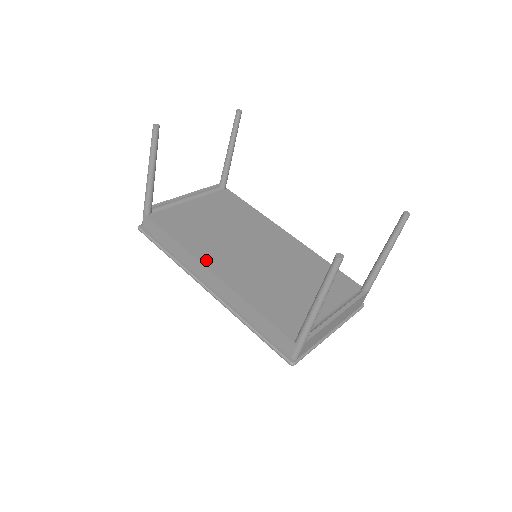
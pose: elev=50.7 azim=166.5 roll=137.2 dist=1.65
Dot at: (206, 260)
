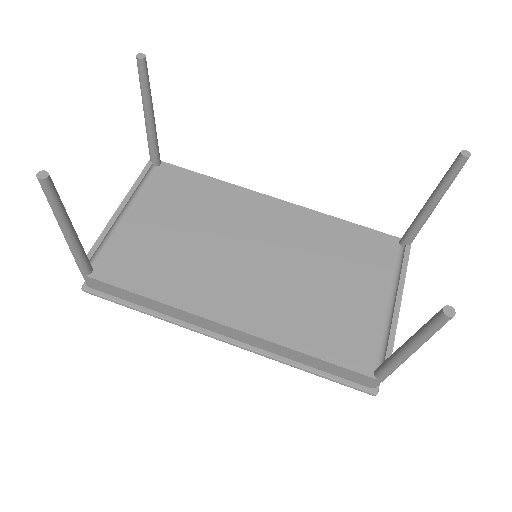
Dot at: (207, 310)
